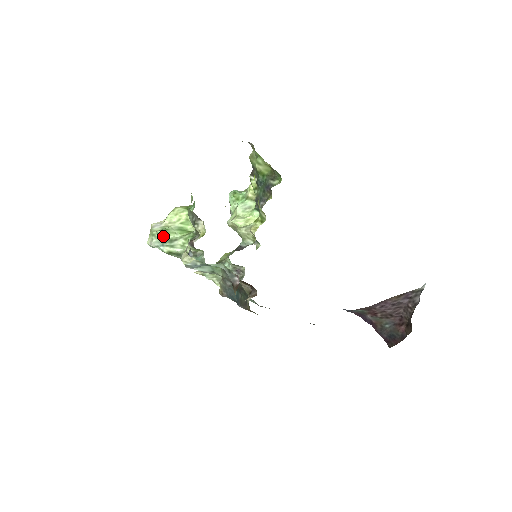
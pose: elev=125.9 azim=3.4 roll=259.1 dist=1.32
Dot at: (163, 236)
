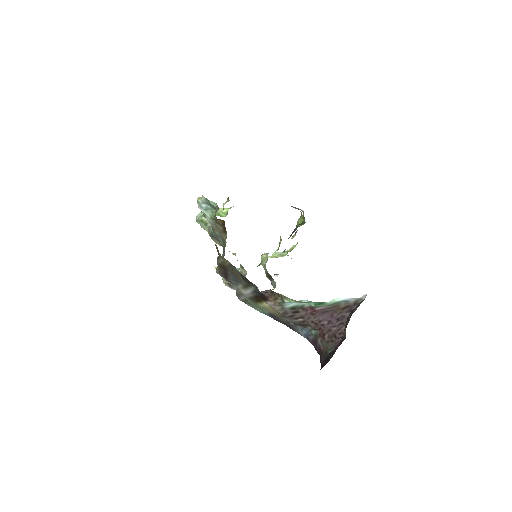
Dot at: occluded
